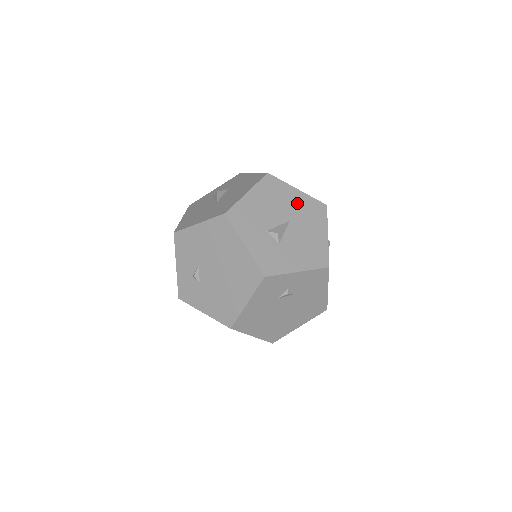
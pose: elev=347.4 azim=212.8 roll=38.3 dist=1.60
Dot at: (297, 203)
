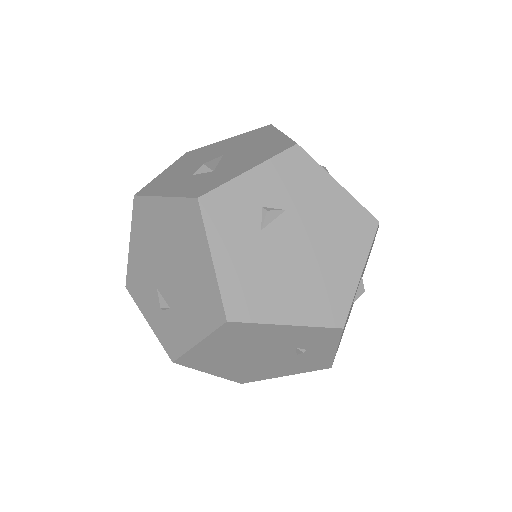
Dot at: (230, 144)
